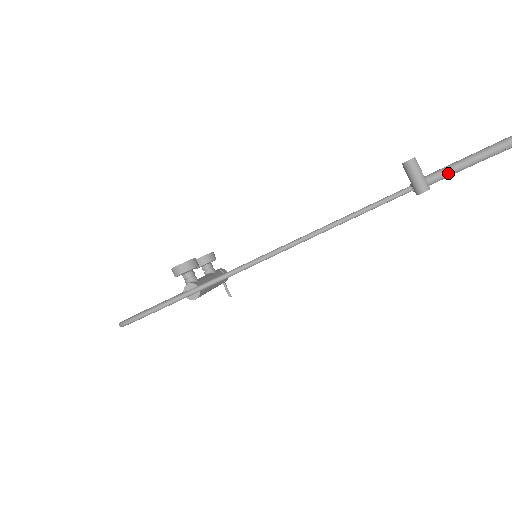
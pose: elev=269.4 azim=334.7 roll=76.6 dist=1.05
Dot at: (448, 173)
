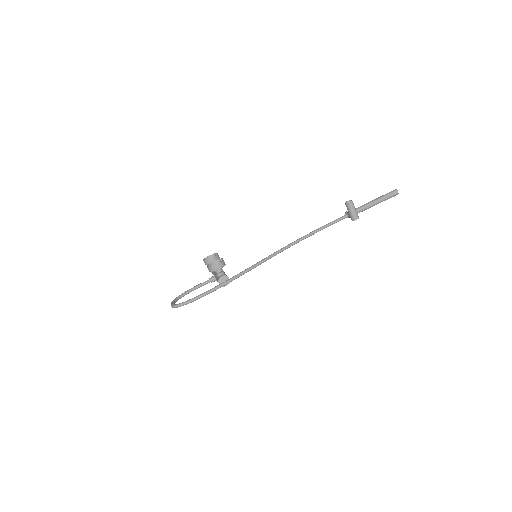
Dot at: (366, 208)
